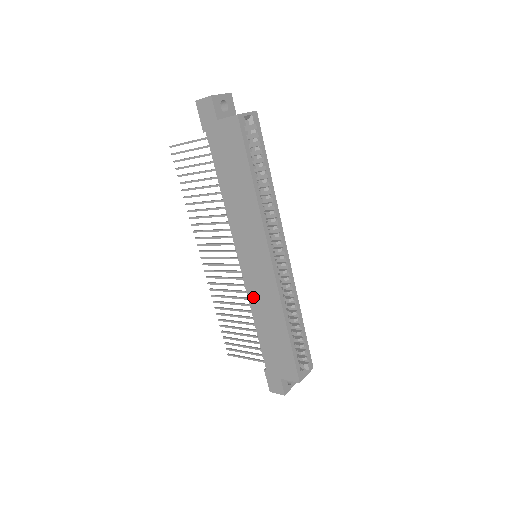
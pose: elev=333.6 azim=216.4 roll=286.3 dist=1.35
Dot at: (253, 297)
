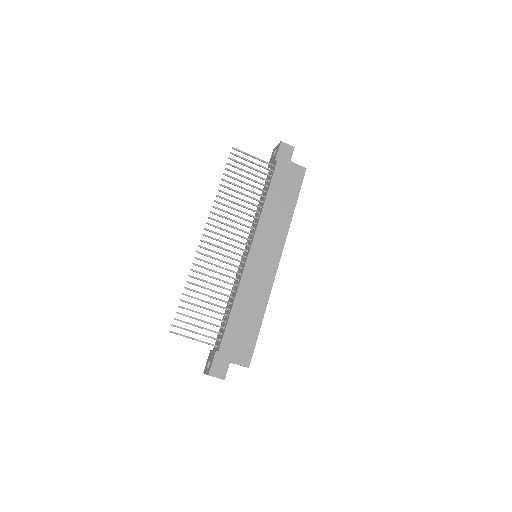
Dot at: (246, 283)
